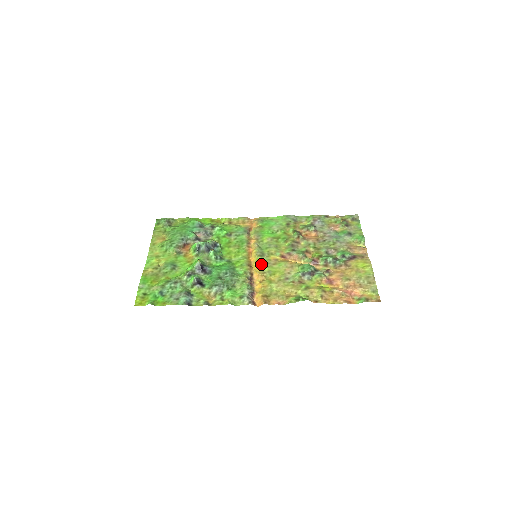
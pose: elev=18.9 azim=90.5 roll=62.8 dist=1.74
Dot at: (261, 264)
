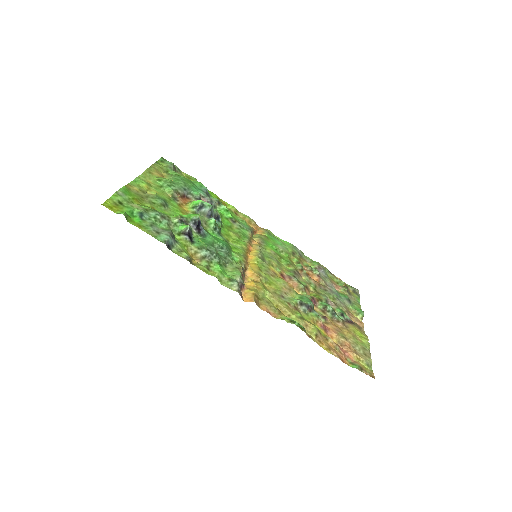
Dot at: (259, 266)
